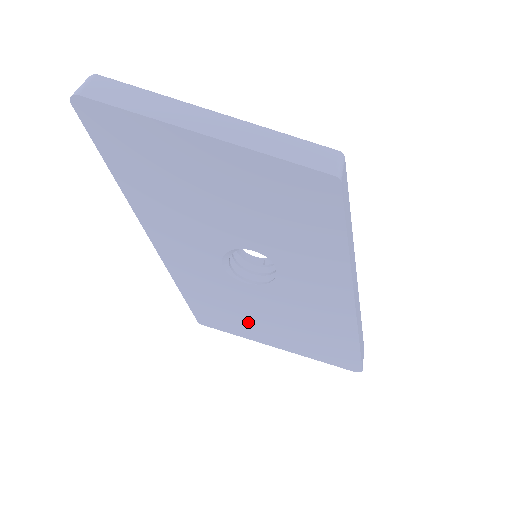
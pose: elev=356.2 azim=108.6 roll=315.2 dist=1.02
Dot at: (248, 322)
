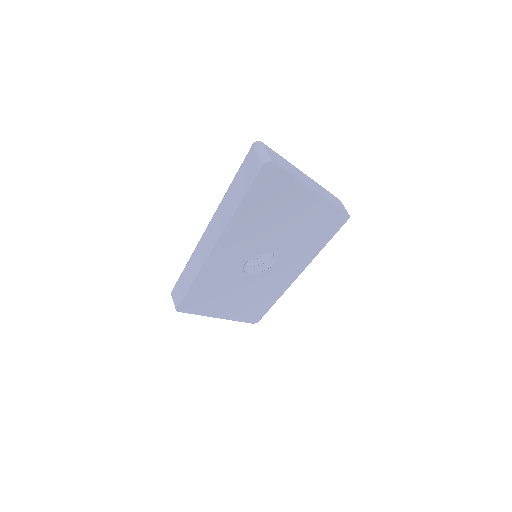
Dot at: (218, 303)
